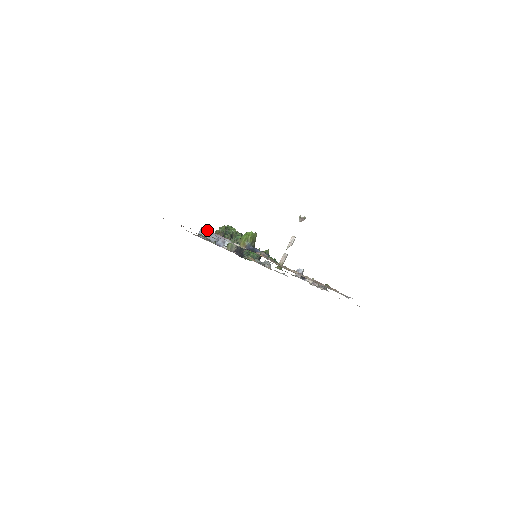
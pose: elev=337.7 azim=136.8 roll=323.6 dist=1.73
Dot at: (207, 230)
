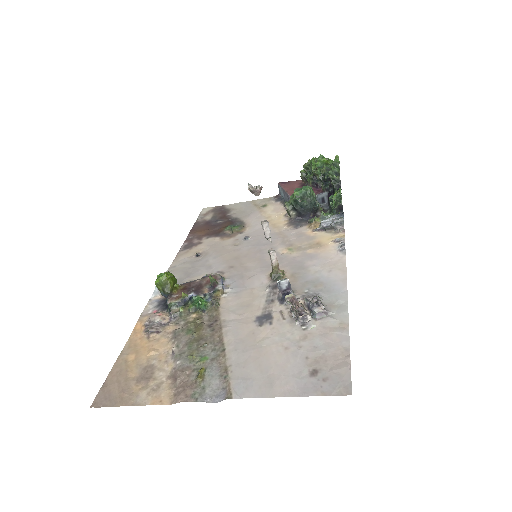
Dot at: (280, 186)
